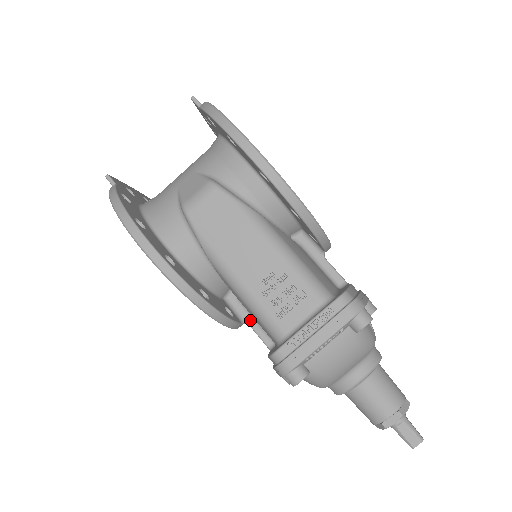
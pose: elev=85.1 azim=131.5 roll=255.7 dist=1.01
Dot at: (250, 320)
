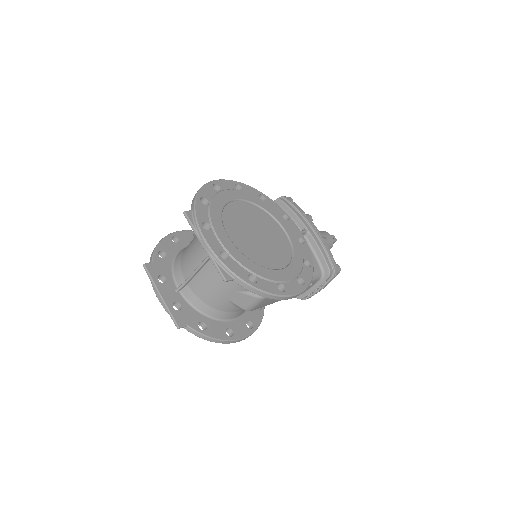
Dot at: occluded
